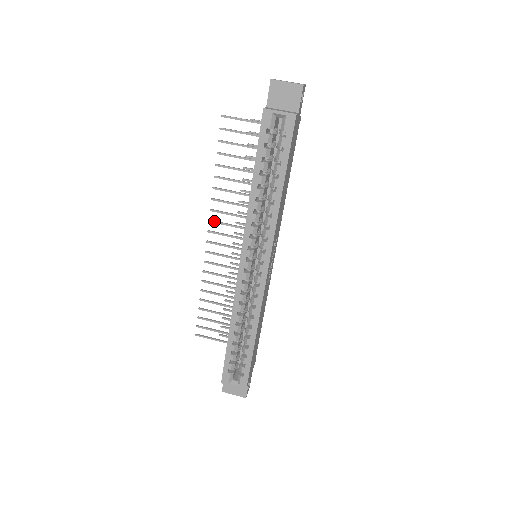
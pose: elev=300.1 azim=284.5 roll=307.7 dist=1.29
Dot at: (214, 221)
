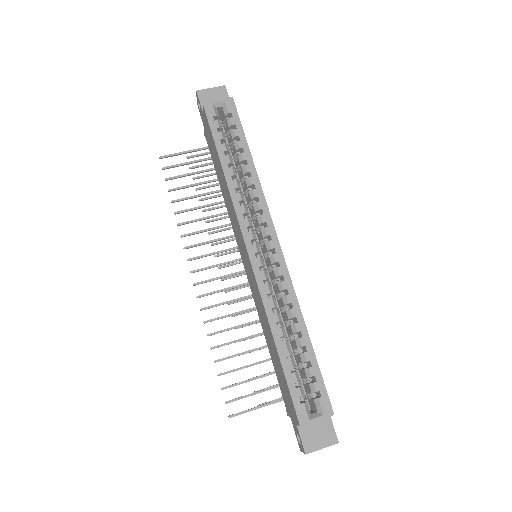
Dot at: (193, 257)
